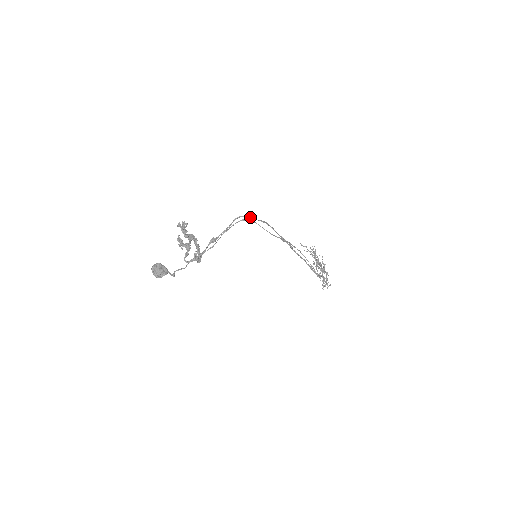
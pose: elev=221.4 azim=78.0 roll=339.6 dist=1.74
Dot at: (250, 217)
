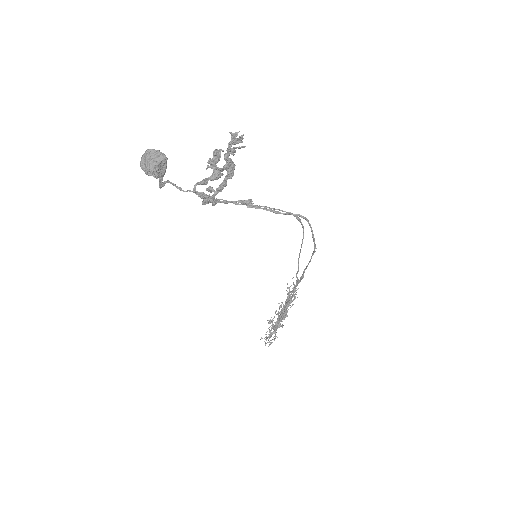
Dot at: occluded
